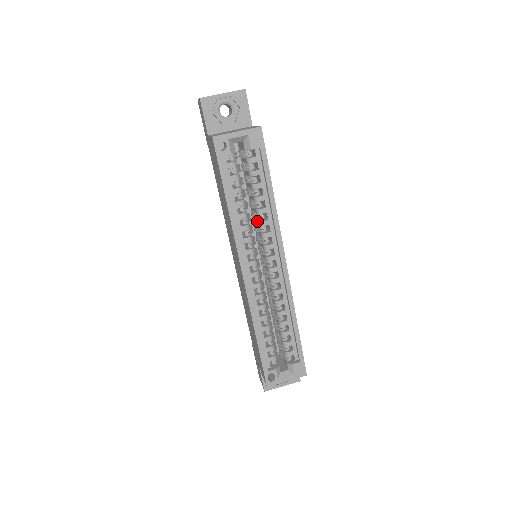
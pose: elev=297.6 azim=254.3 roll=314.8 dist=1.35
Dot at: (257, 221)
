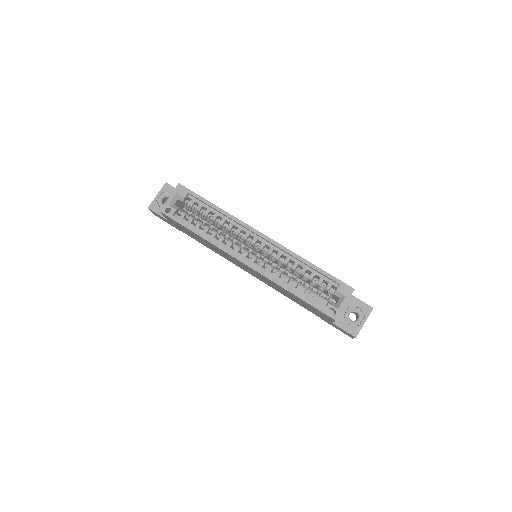
Dot at: (228, 231)
